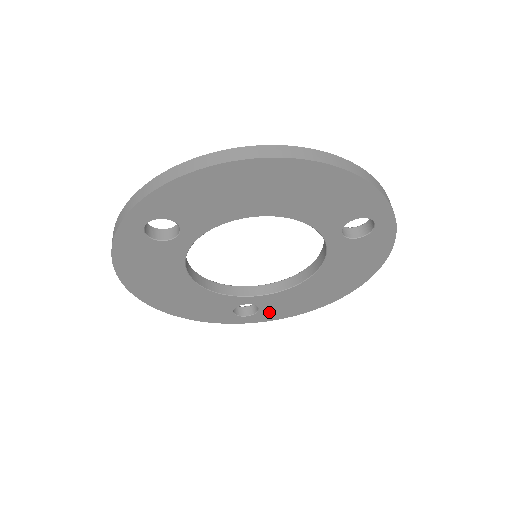
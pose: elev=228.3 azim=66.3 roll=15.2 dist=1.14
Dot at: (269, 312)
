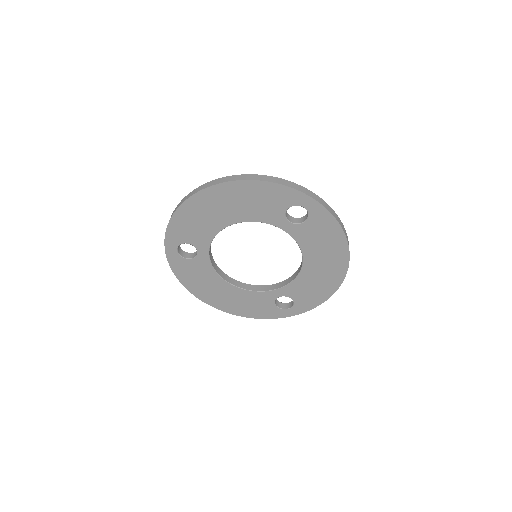
Dot at: (302, 301)
